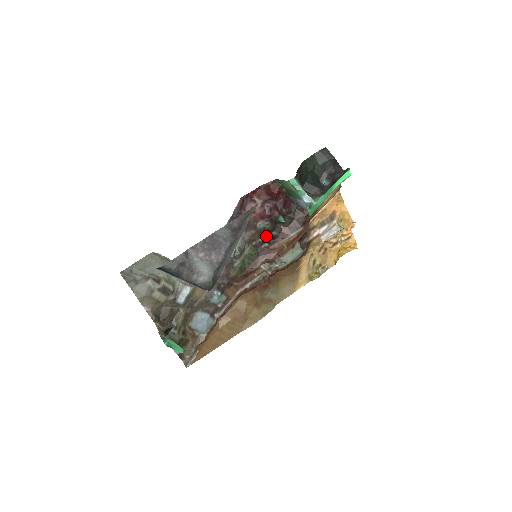
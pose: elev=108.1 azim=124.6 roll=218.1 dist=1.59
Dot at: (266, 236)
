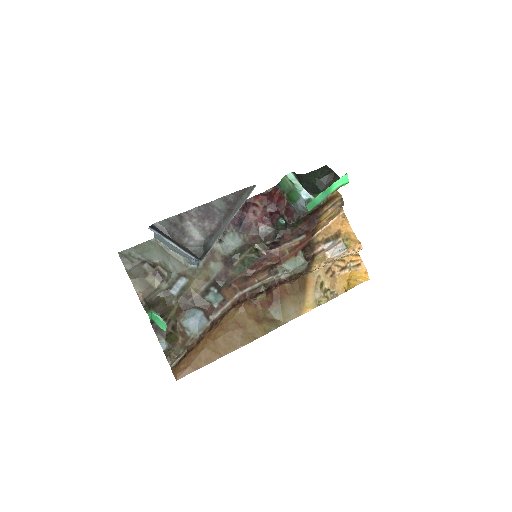
Dot at: (268, 243)
